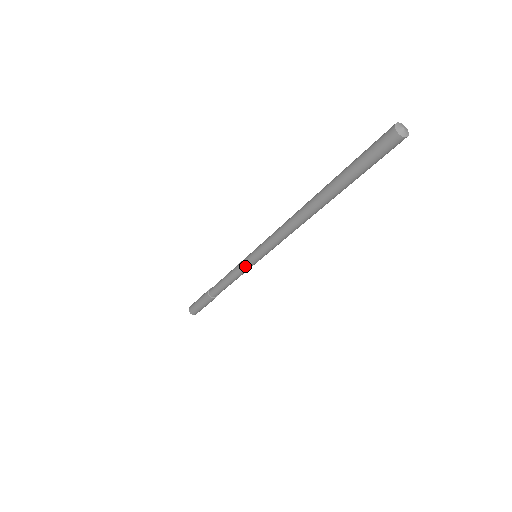
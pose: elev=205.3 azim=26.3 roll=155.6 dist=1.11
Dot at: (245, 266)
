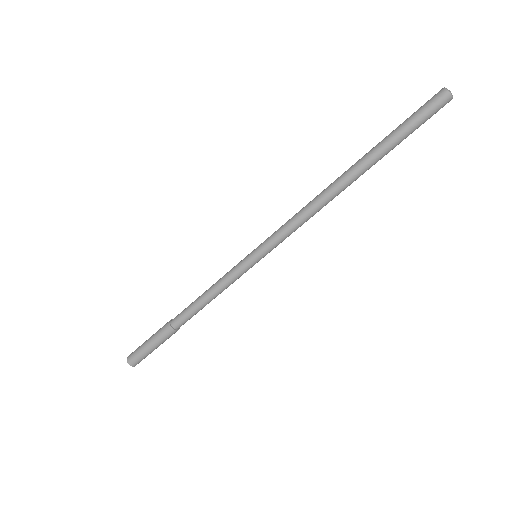
Dot at: (243, 272)
